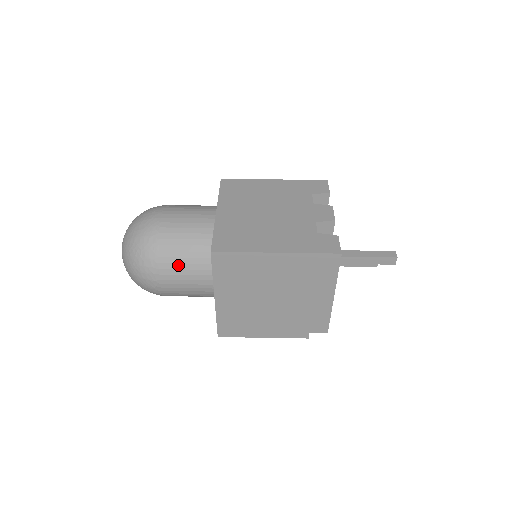
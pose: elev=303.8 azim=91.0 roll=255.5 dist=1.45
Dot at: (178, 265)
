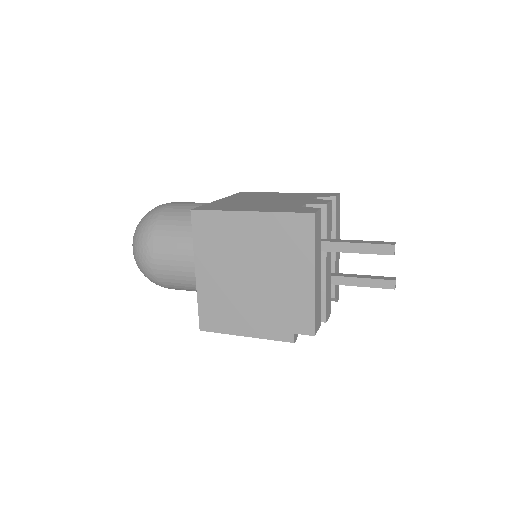
Dot at: (170, 238)
